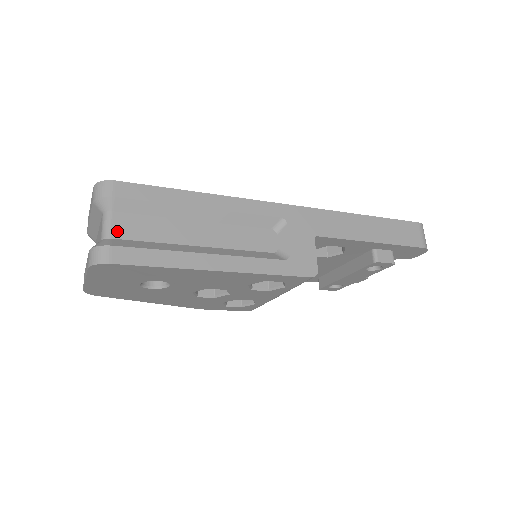
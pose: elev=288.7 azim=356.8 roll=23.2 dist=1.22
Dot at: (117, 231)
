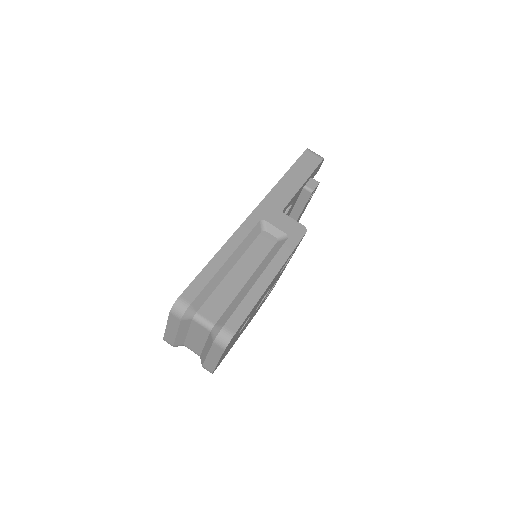
Dot at: (212, 318)
